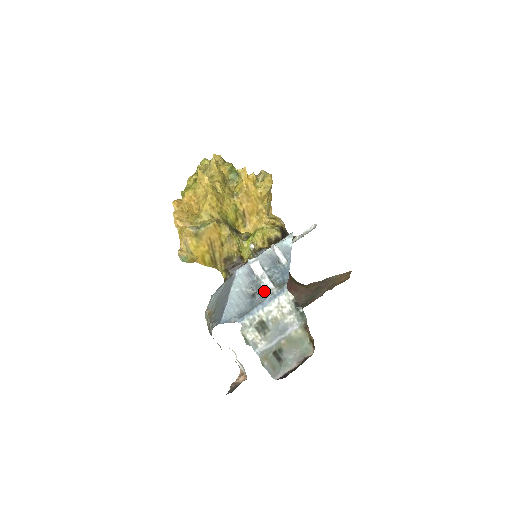
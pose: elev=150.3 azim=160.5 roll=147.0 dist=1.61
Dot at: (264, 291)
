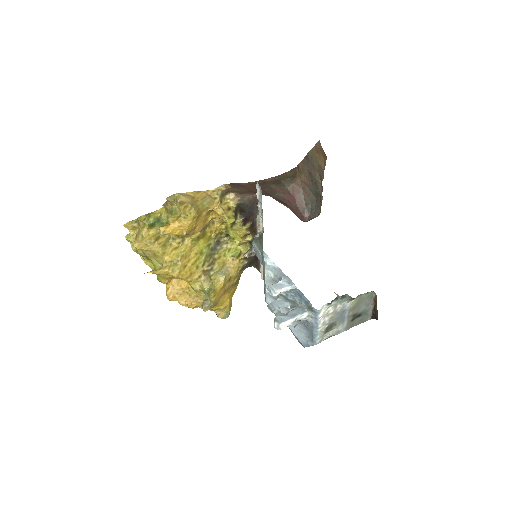
Dot at: (305, 320)
